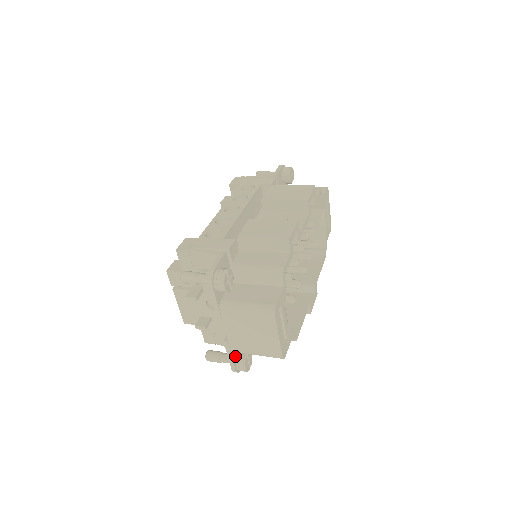
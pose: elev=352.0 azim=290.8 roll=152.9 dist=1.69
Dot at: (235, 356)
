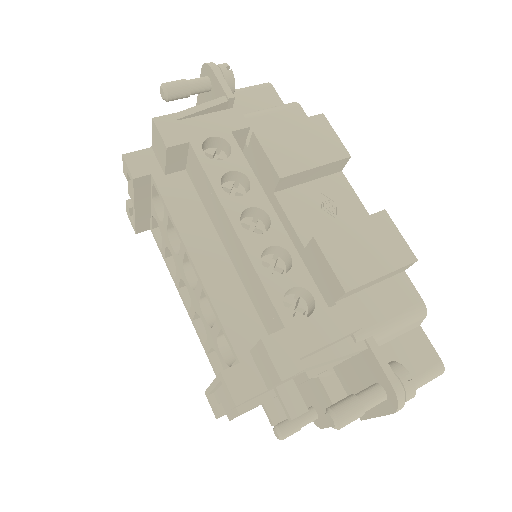
Dot at: occluded
